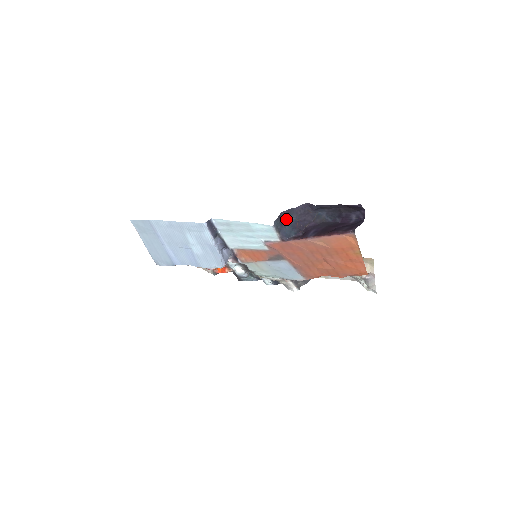
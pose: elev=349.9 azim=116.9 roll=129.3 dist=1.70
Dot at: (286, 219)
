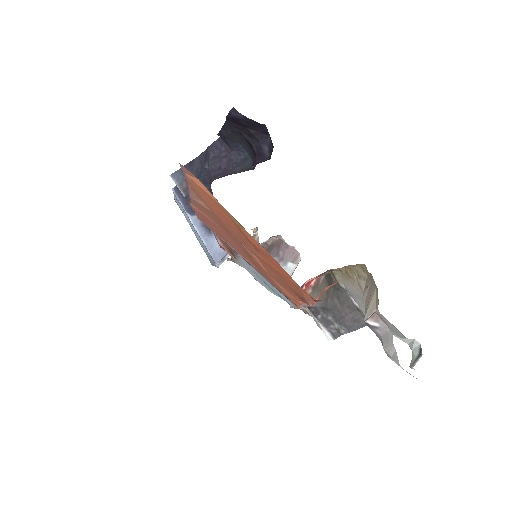
Dot at: (203, 169)
